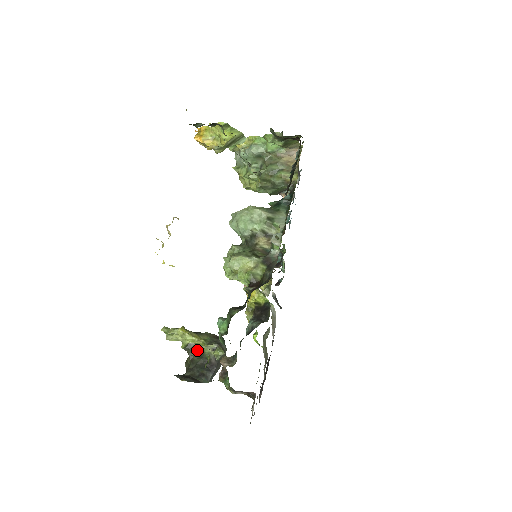
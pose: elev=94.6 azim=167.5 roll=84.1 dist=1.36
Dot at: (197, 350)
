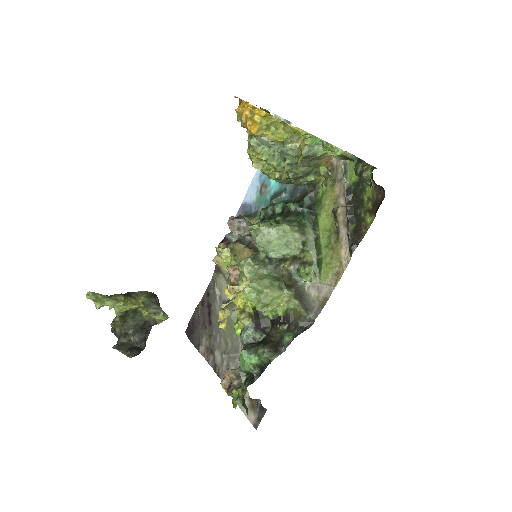
Dot at: (132, 313)
